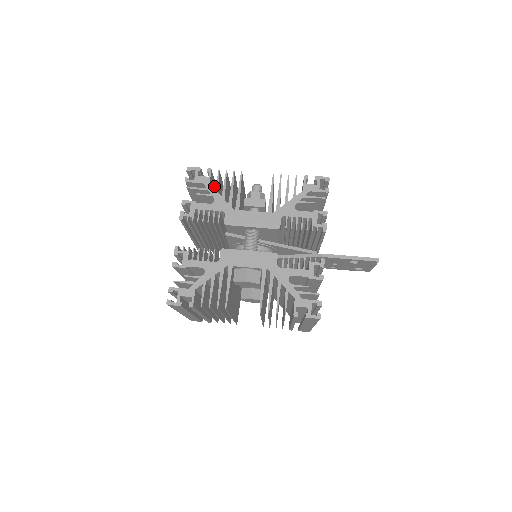
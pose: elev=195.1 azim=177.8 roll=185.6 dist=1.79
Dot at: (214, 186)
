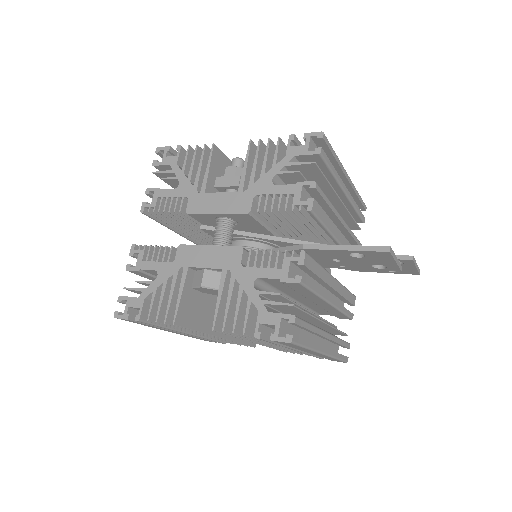
Dot at: occluded
